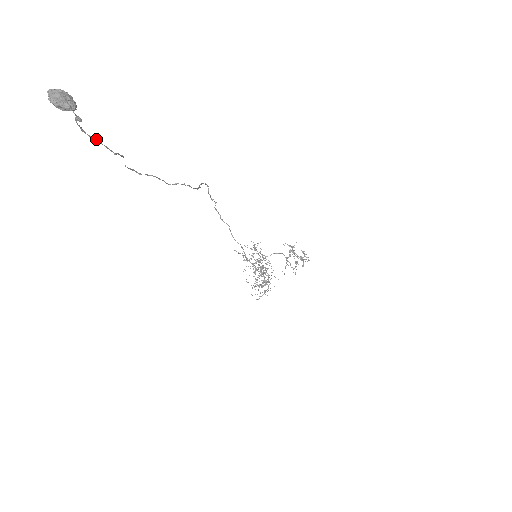
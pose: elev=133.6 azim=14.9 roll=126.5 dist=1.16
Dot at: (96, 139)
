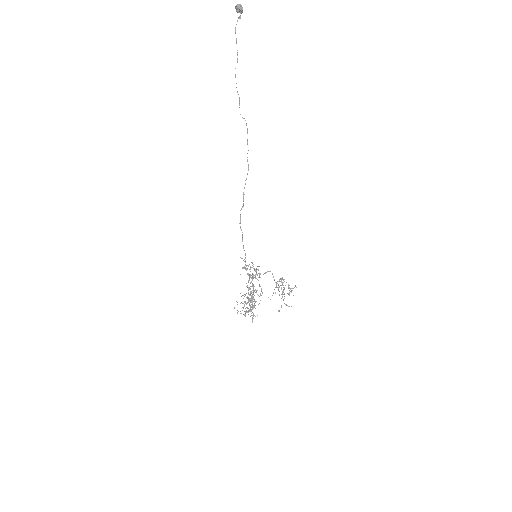
Dot at: (236, 38)
